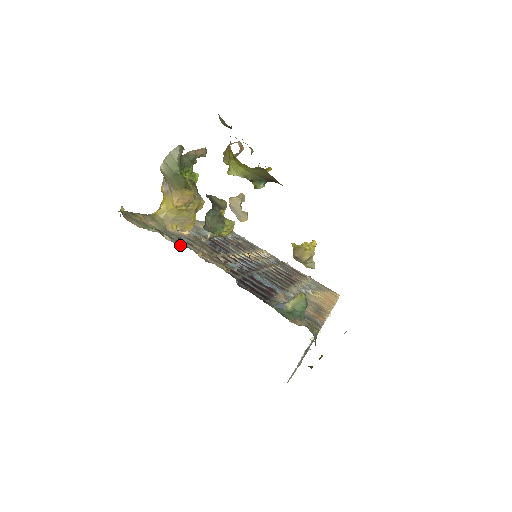
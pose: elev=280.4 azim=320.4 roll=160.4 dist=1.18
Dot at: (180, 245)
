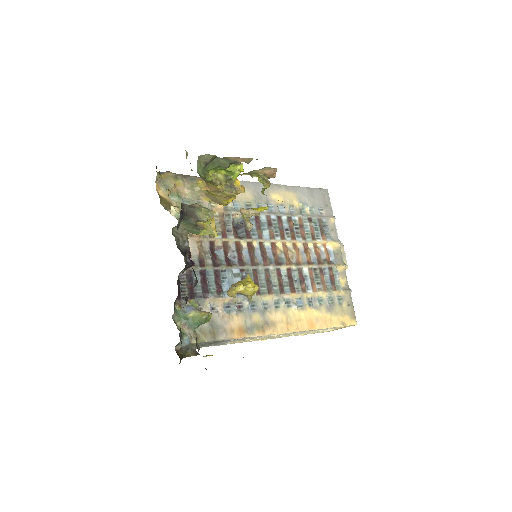
Dot at: occluded
